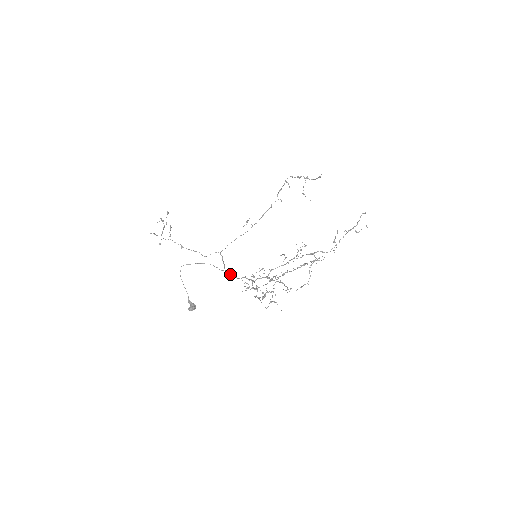
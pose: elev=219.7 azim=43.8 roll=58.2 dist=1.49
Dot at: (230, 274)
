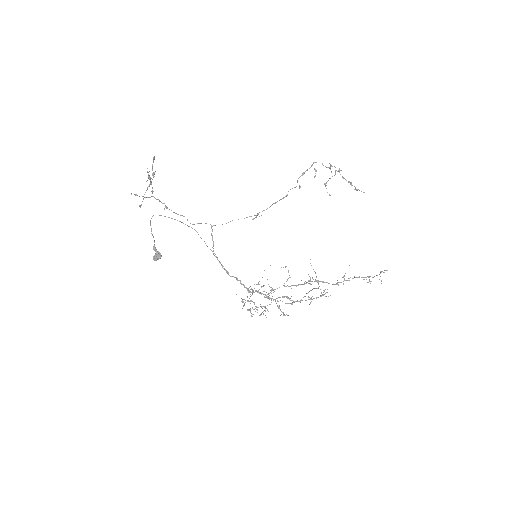
Dot at: (220, 263)
